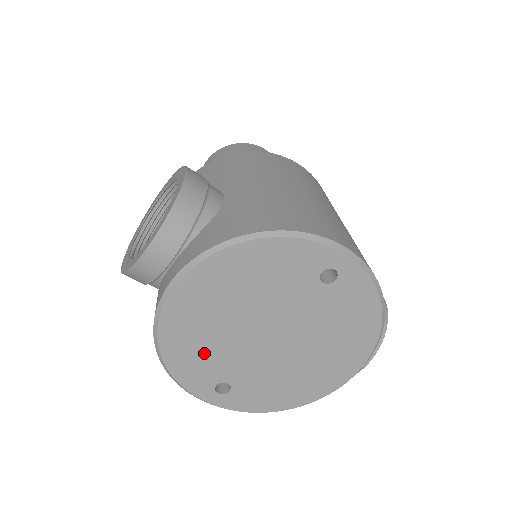
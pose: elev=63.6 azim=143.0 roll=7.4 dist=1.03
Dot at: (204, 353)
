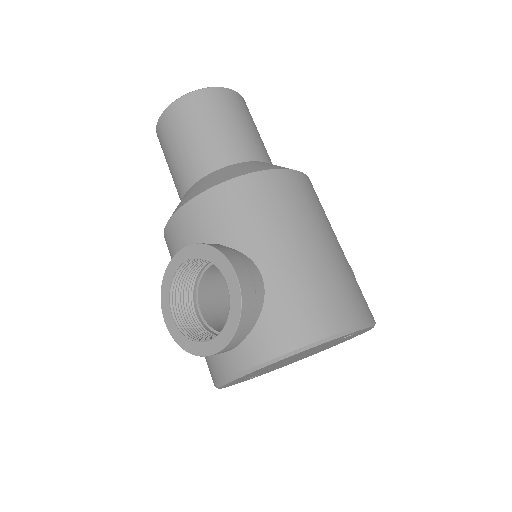
Dot at: (248, 377)
